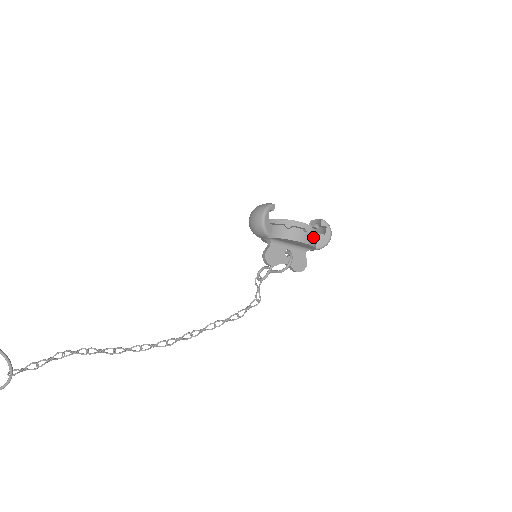
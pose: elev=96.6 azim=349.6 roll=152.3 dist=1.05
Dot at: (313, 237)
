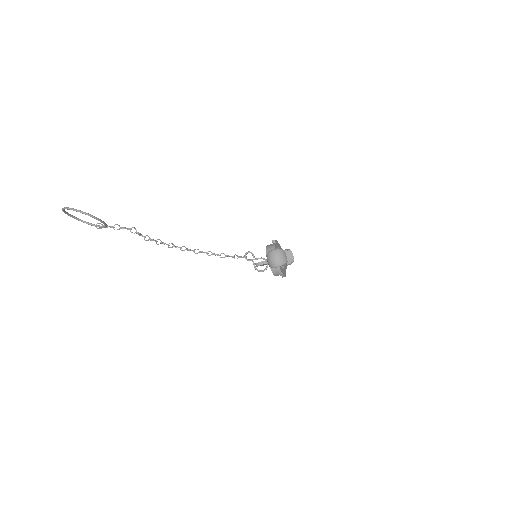
Dot at: occluded
